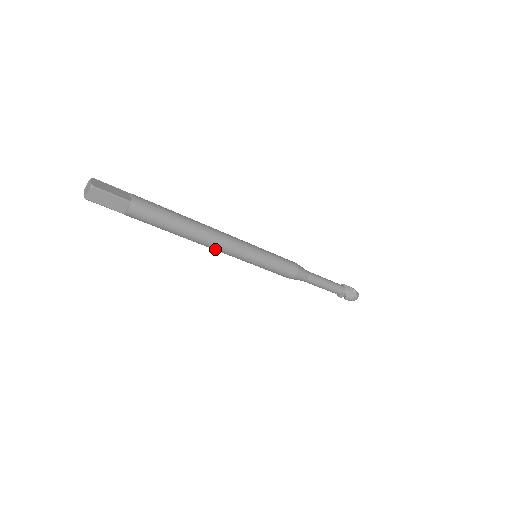
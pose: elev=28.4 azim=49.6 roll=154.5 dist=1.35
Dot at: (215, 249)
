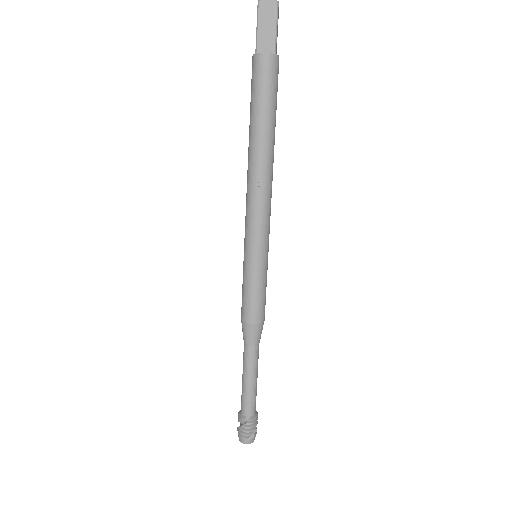
Dot at: (251, 191)
